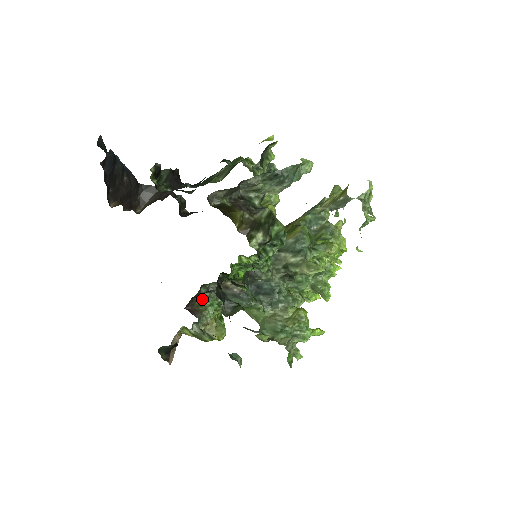
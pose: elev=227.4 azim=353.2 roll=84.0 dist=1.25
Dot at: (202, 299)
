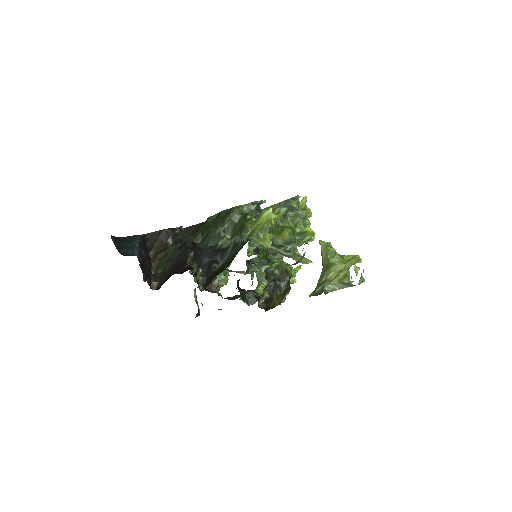
Dot at: occluded
